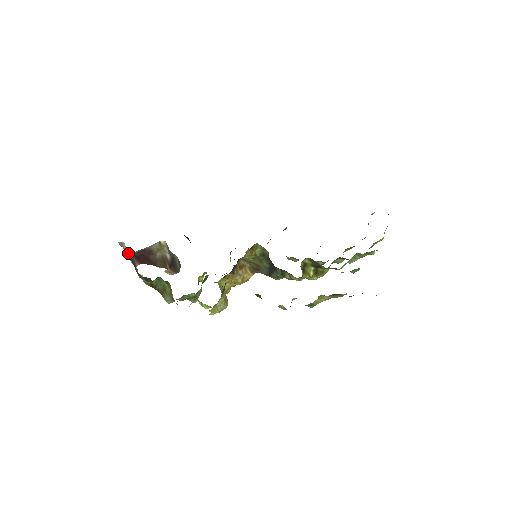
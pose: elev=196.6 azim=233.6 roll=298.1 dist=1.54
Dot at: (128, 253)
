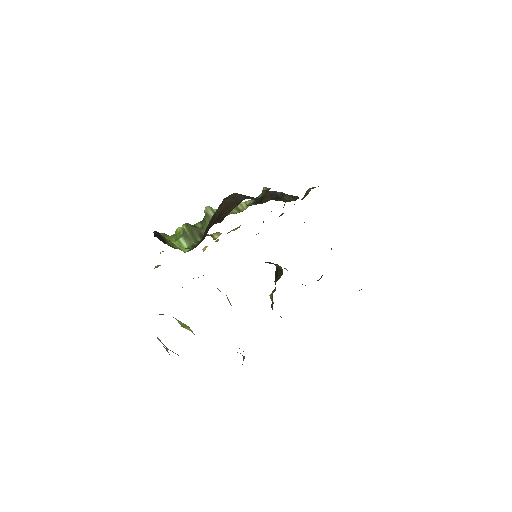
Dot at: (163, 346)
